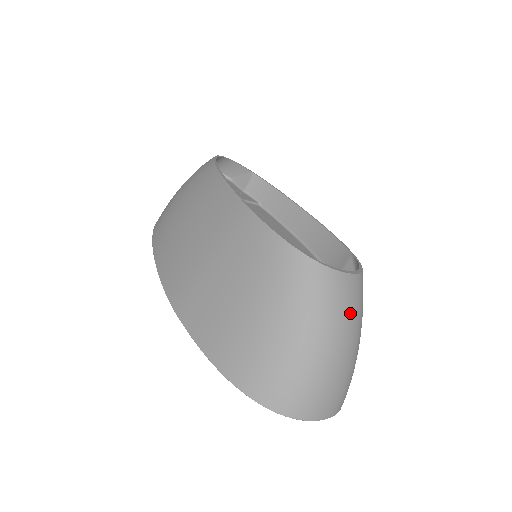
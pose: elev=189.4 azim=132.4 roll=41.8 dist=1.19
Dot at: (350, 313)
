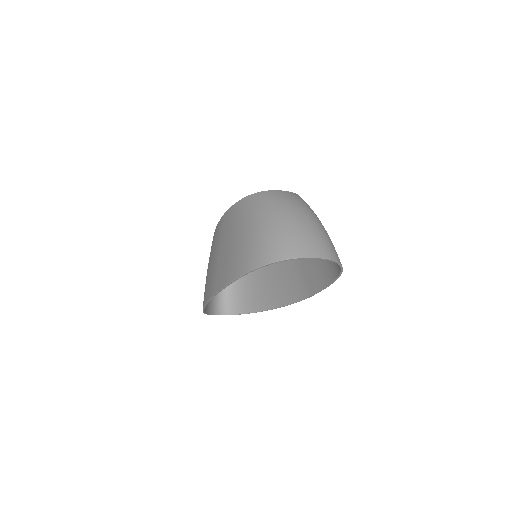
Dot at: (293, 202)
